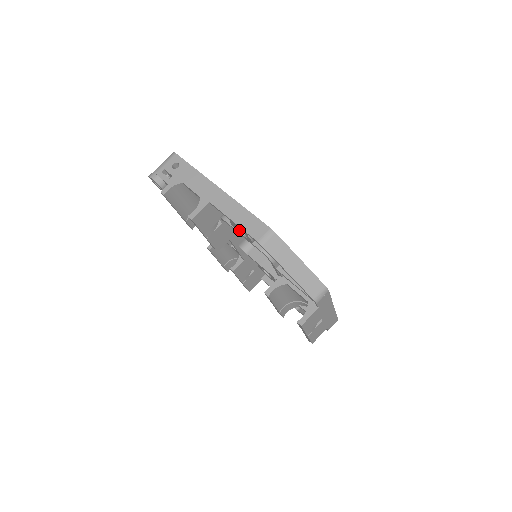
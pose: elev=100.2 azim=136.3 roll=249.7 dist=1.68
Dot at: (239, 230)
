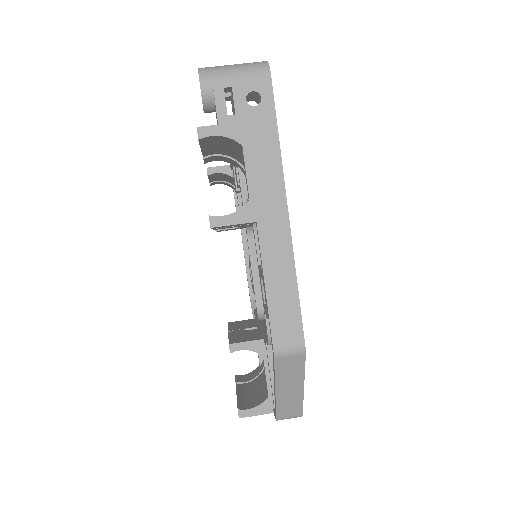
Dot at: occluded
